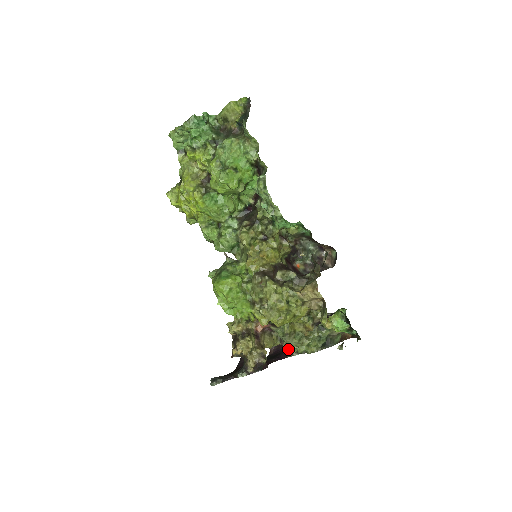
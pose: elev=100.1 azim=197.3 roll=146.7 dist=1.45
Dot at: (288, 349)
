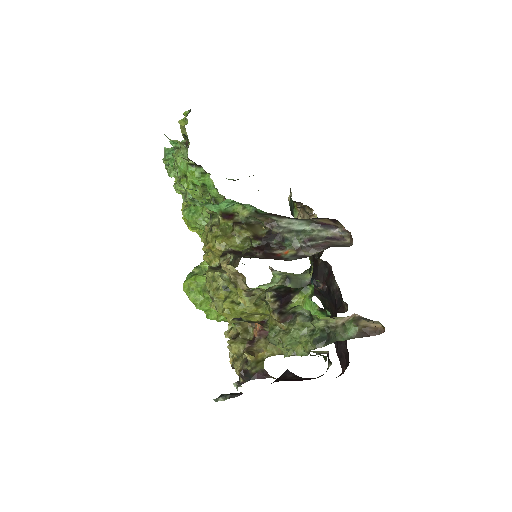
Dot at: (282, 352)
